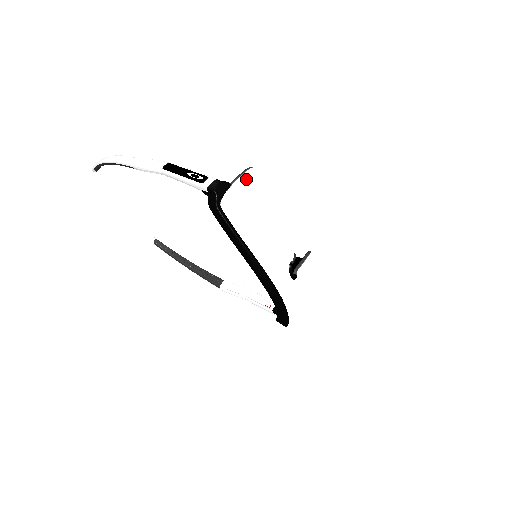
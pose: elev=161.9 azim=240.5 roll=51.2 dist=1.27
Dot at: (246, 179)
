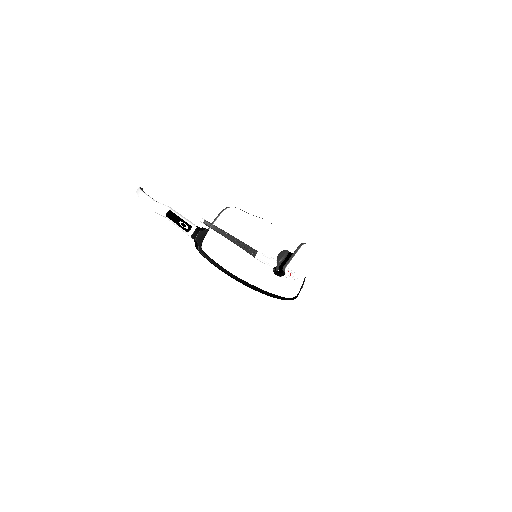
Dot at: (221, 221)
